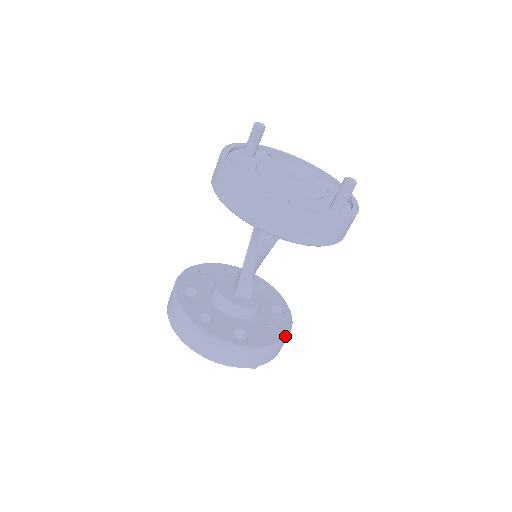
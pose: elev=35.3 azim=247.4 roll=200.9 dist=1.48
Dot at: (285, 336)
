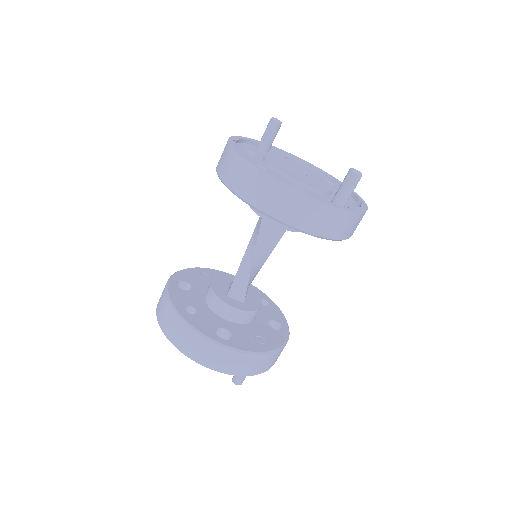
Dot at: (274, 349)
